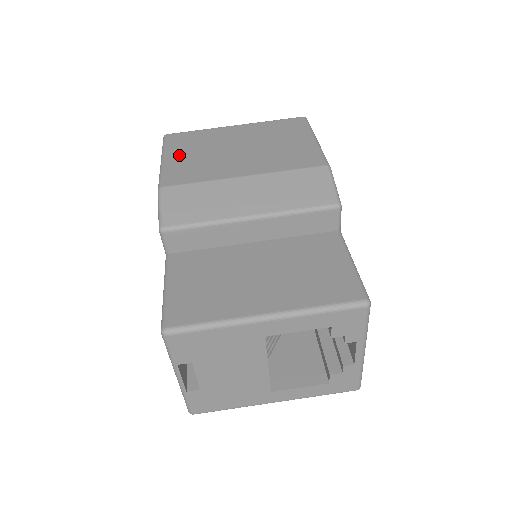
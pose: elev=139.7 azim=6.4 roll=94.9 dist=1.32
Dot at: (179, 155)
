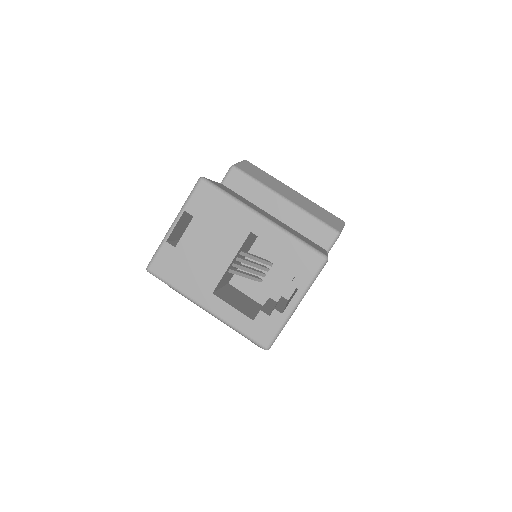
Dot at: occluded
